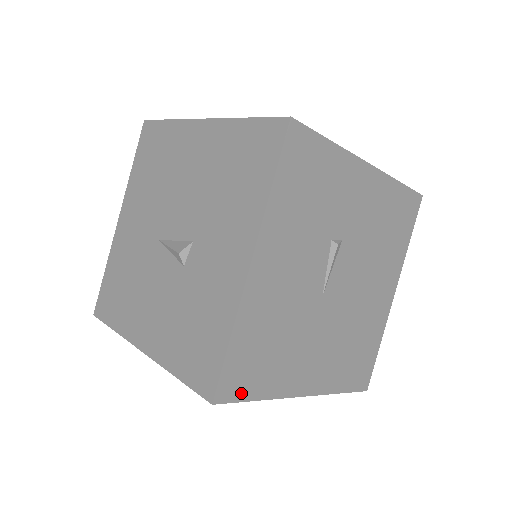
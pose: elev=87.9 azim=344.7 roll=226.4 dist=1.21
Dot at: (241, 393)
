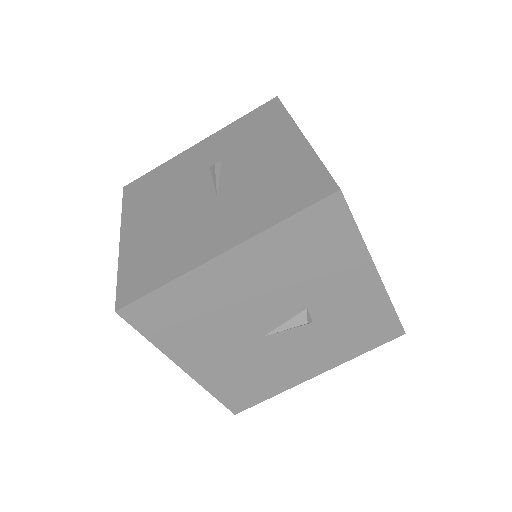
Dot at: occluded
